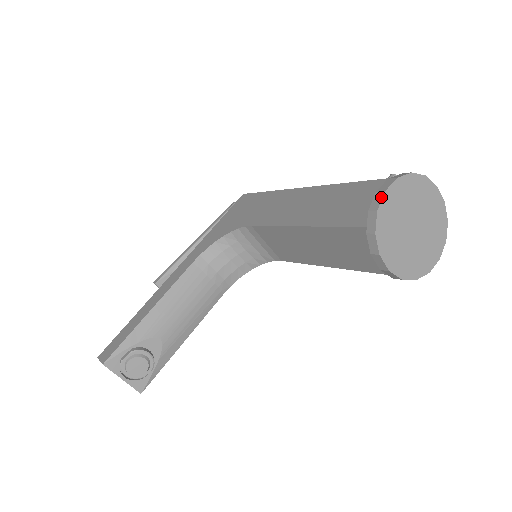
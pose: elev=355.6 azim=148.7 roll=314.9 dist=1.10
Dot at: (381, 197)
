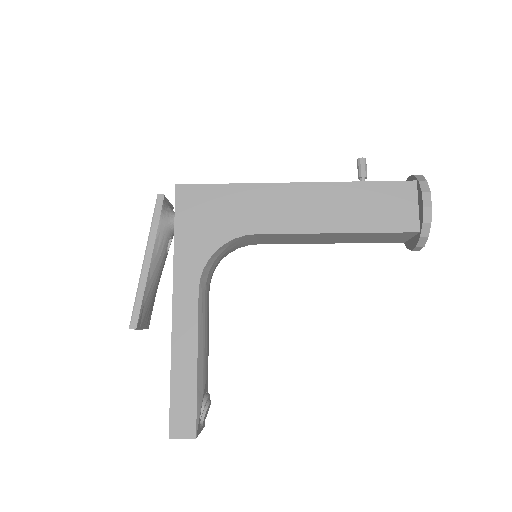
Dot at: (431, 211)
